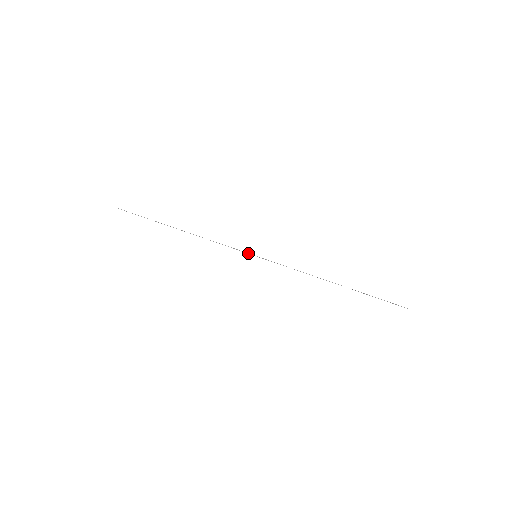
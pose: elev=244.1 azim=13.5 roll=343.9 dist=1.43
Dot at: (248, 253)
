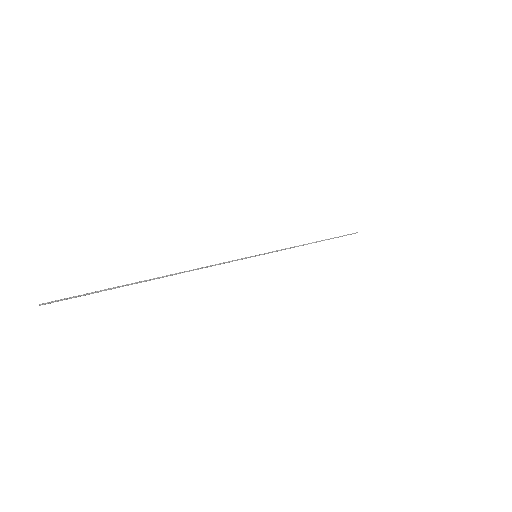
Dot at: (248, 257)
